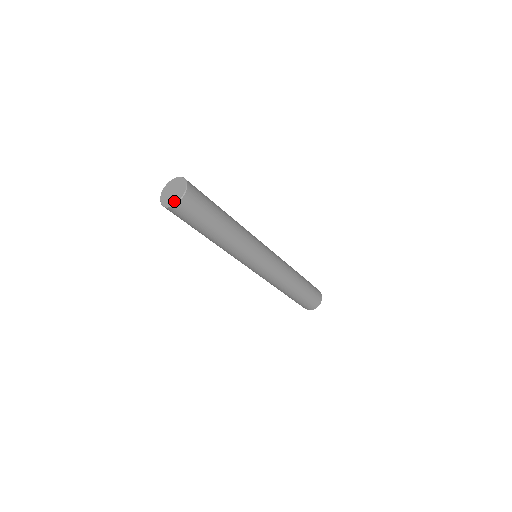
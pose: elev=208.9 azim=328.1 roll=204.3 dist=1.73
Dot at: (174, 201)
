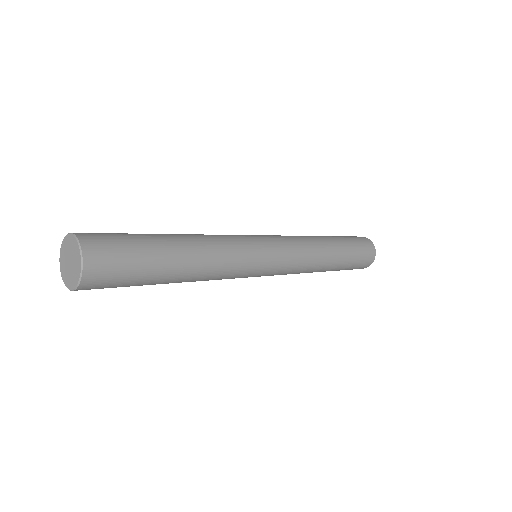
Dot at: (74, 281)
